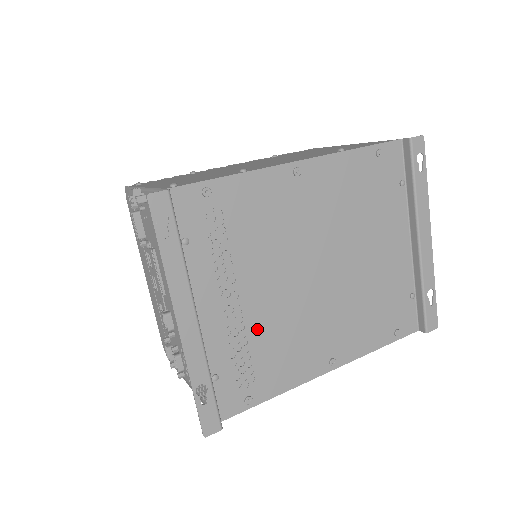
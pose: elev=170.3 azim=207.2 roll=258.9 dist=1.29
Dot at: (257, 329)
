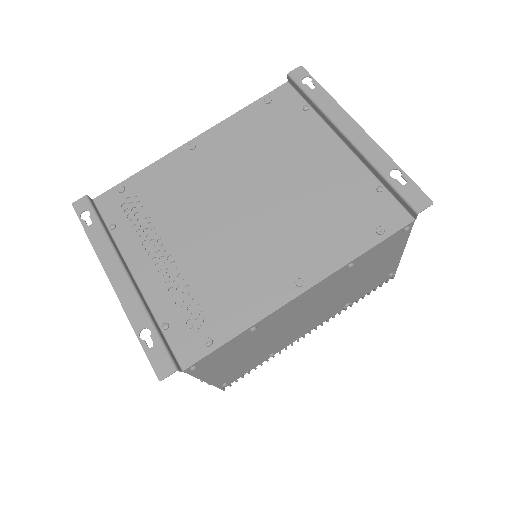
Dot at: (196, 273)
